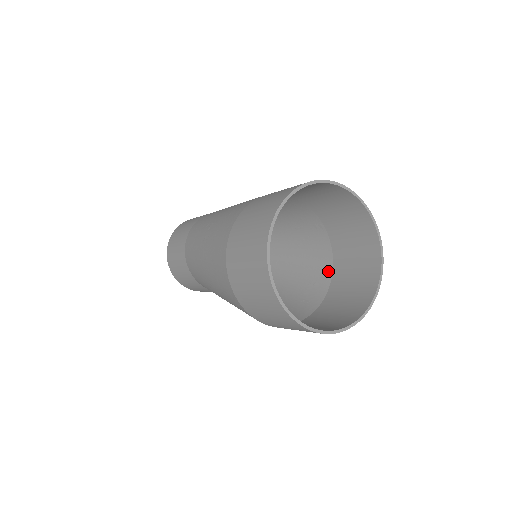
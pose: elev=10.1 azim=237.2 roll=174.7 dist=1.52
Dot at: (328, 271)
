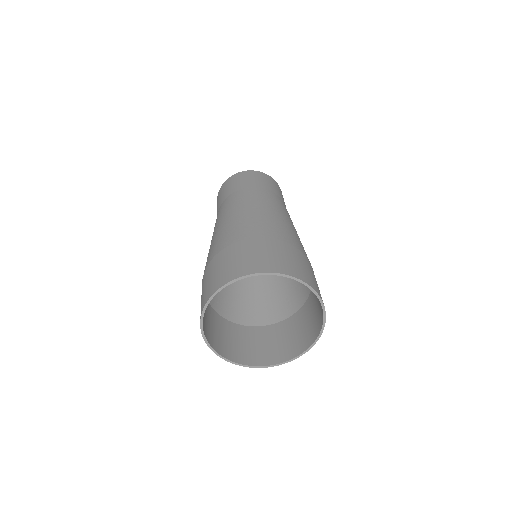
Dot at: (309, 289)
